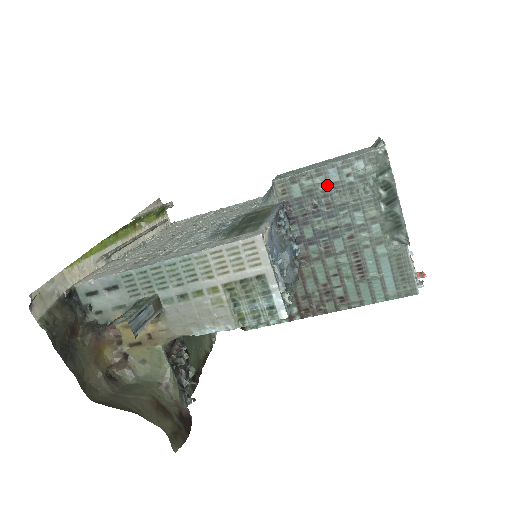
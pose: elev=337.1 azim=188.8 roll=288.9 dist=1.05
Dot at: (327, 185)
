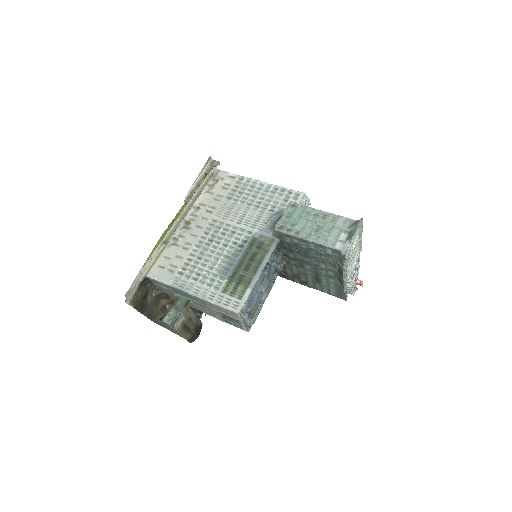
Dot at: (307, 247)
